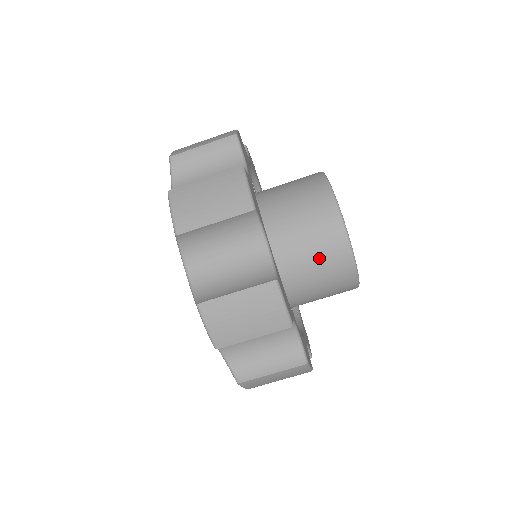
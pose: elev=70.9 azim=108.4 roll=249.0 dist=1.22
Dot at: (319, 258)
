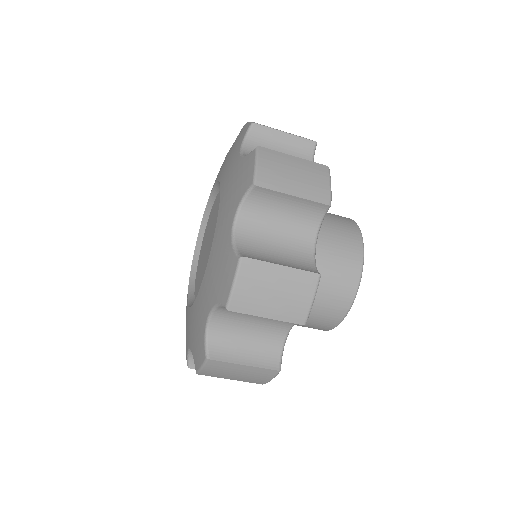
Dot at: occluded
